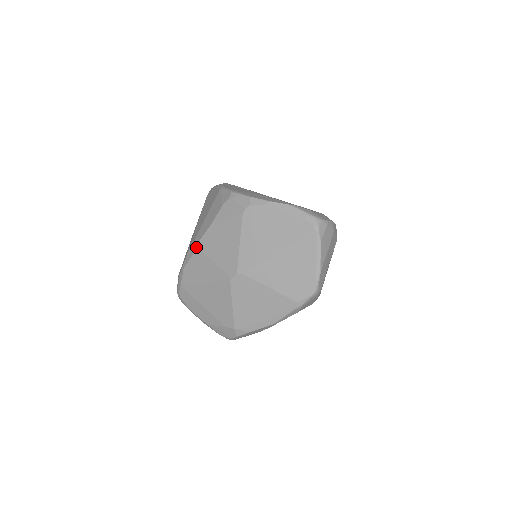
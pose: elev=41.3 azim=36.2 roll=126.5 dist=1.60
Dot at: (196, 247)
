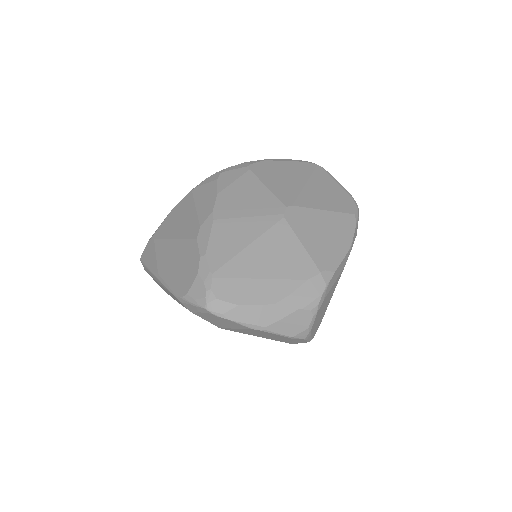
Dot at: (212, 221)
